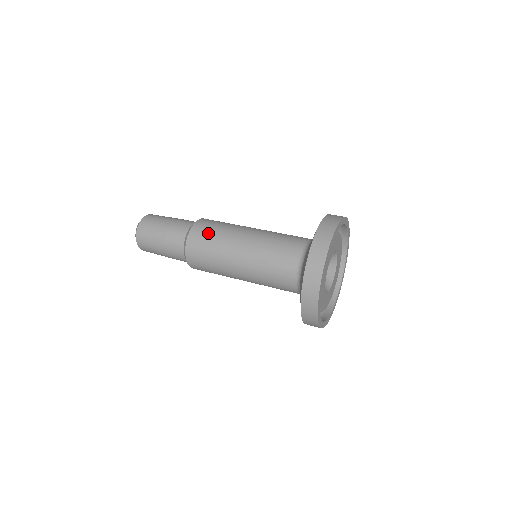
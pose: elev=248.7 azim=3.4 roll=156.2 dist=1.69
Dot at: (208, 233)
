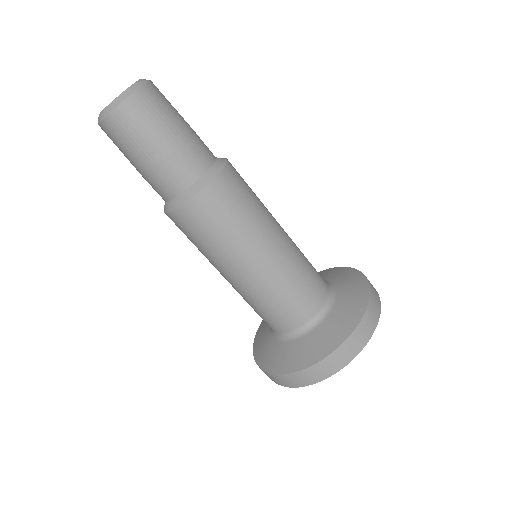
Dot at: (219, 219)
